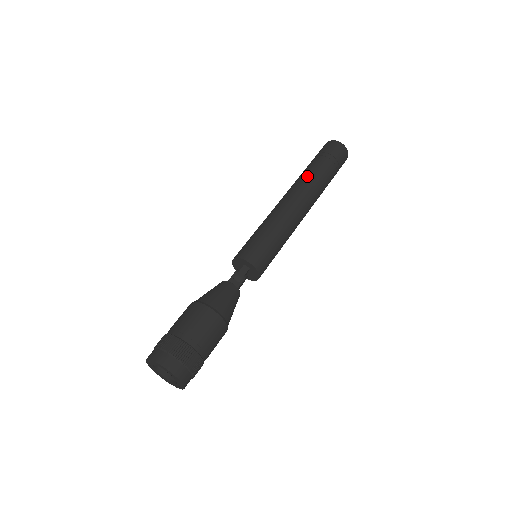
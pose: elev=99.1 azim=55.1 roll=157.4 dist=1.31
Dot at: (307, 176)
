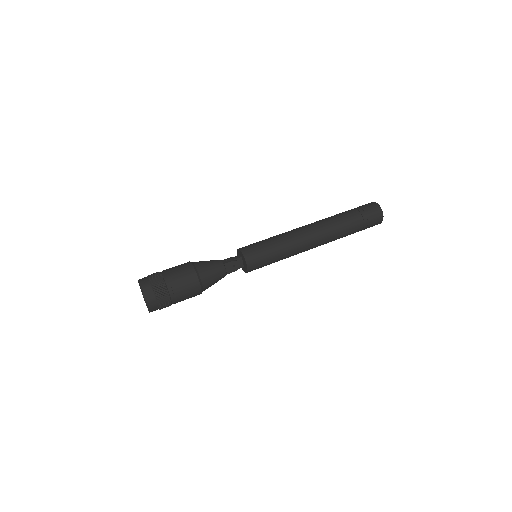
Dot at: (328, 217)
